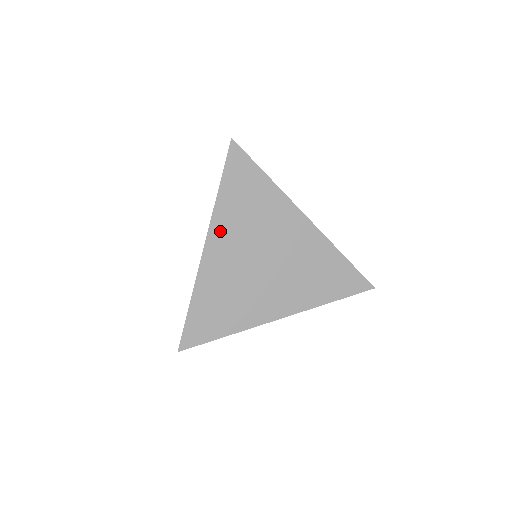
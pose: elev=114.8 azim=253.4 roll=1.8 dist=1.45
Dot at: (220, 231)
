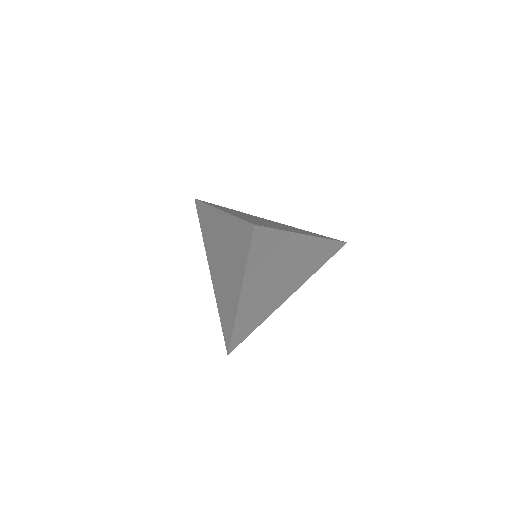
Dot at: (223, 209)
